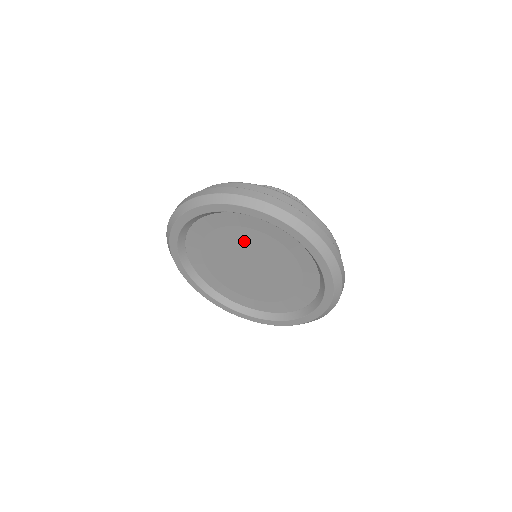
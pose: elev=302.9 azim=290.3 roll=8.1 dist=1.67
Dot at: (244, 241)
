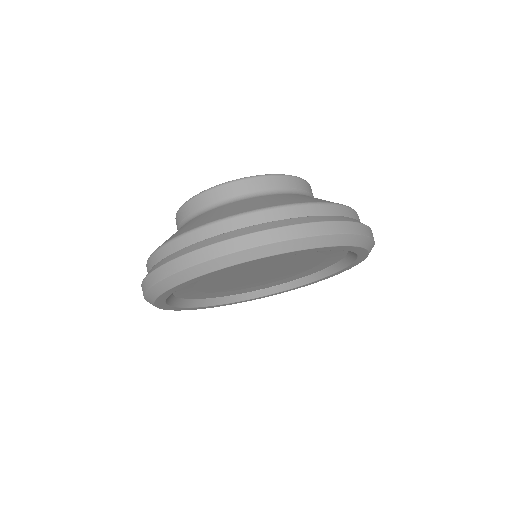
Dot at: (258, 265)
